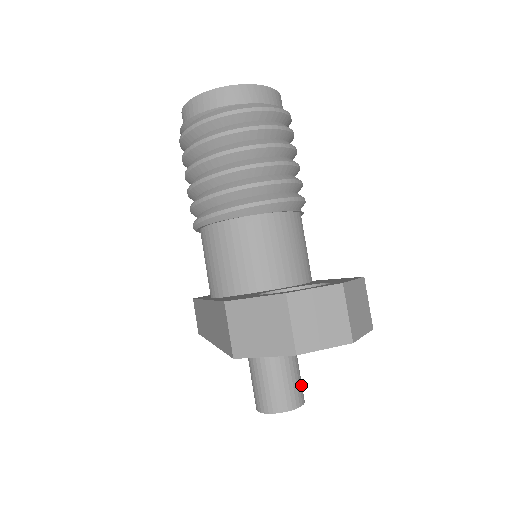
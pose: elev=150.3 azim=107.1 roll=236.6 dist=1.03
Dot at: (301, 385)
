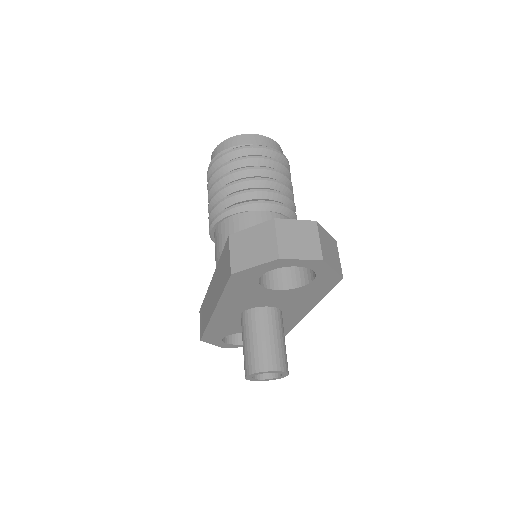
Dot at: (286, 357)
